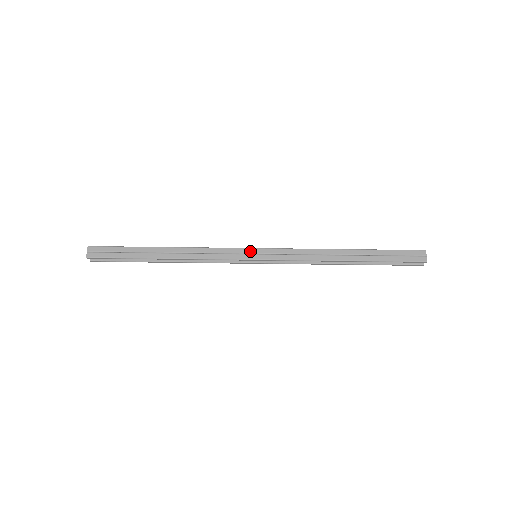
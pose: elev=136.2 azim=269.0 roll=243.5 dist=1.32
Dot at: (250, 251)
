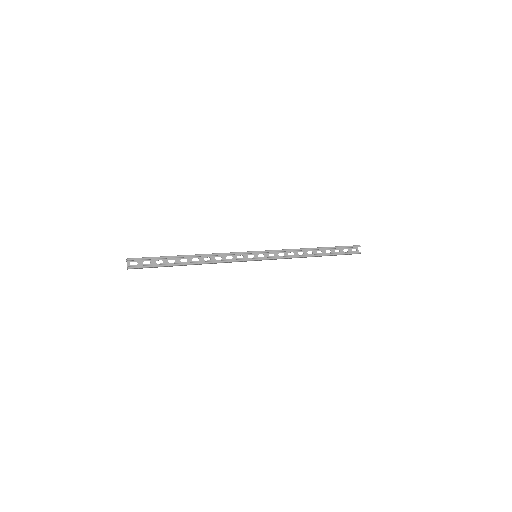
Dot at: occluded
